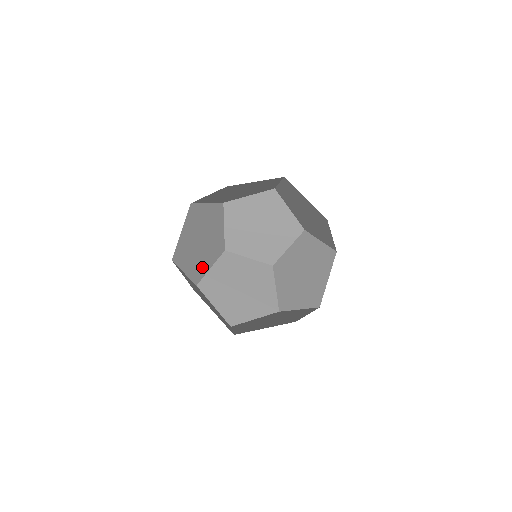
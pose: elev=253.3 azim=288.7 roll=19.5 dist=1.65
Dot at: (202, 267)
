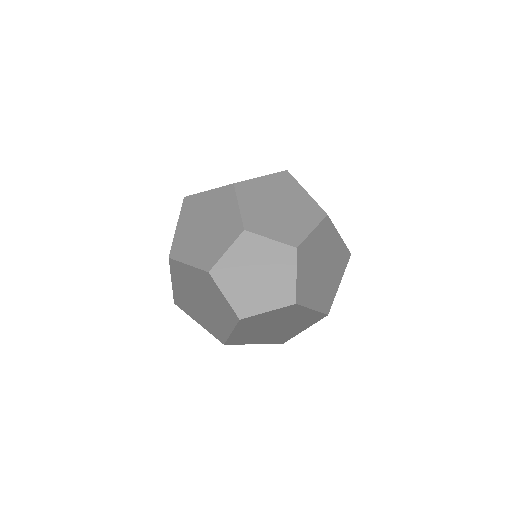
Dot at: (187, 251)
